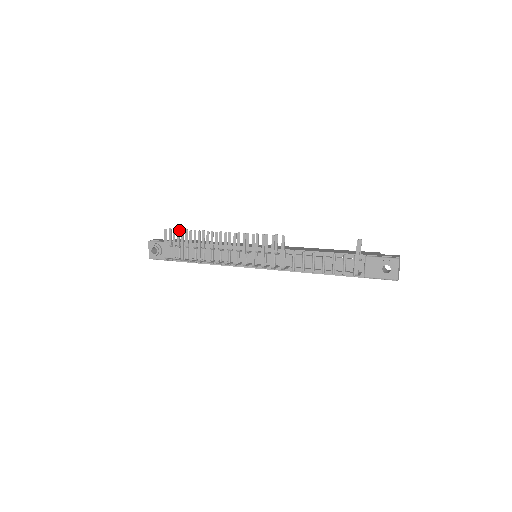
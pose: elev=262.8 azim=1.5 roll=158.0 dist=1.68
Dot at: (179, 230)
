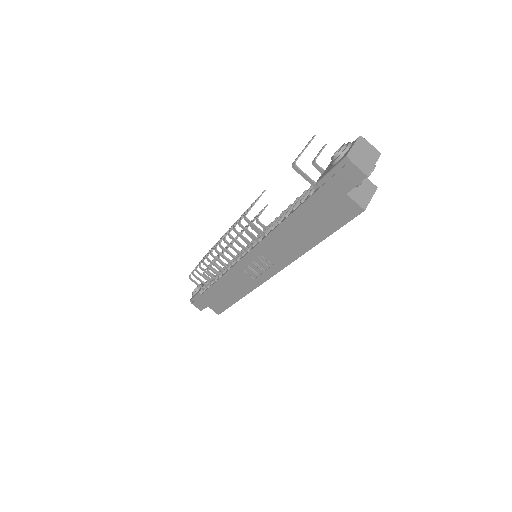
Dot at: occluded
